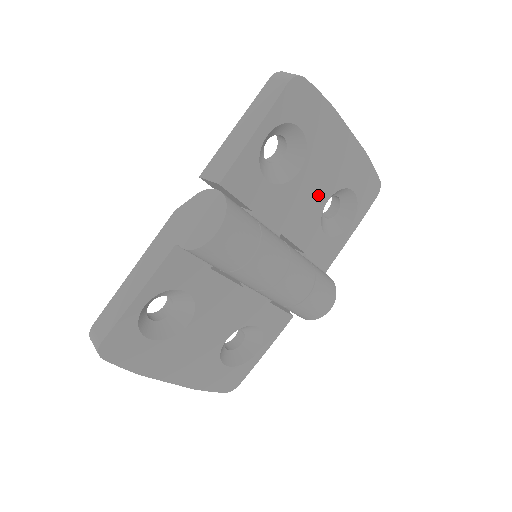
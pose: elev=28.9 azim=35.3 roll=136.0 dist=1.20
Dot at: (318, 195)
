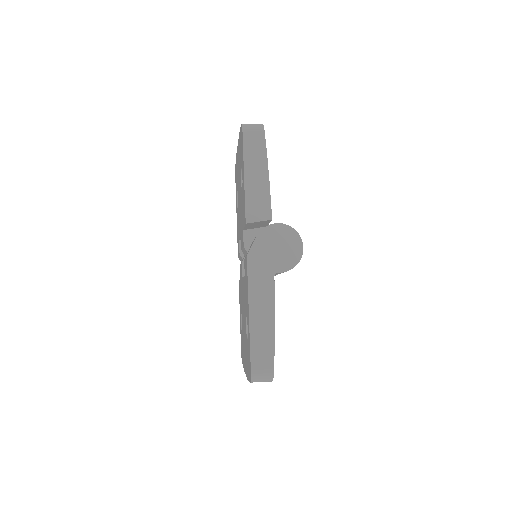
Dot at: occluded
